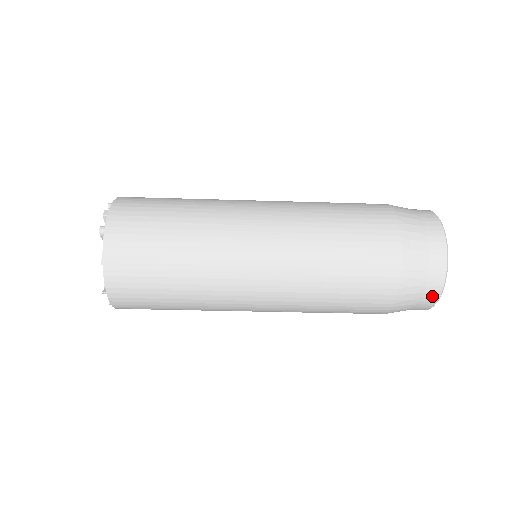
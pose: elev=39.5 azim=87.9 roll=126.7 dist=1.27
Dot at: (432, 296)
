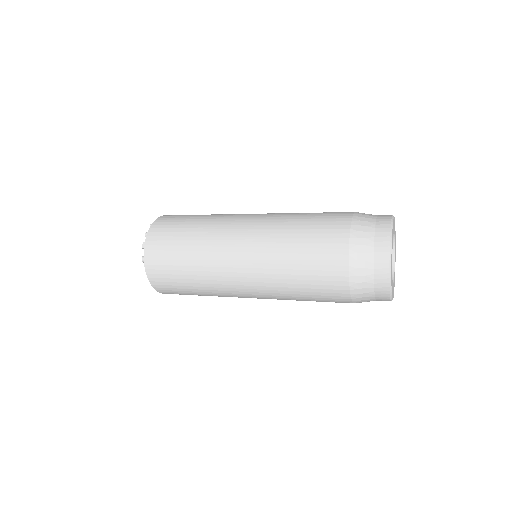
Dot at: (384, 300)
